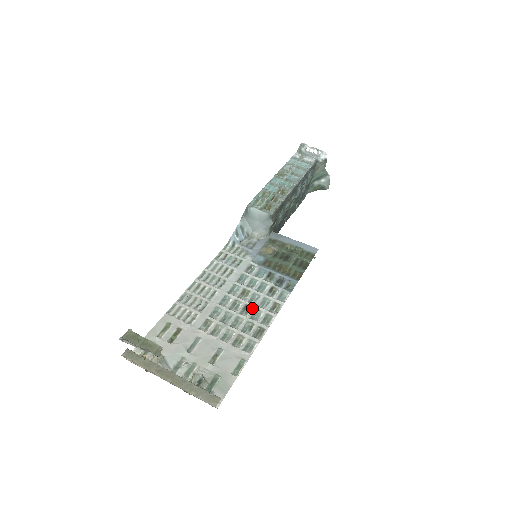
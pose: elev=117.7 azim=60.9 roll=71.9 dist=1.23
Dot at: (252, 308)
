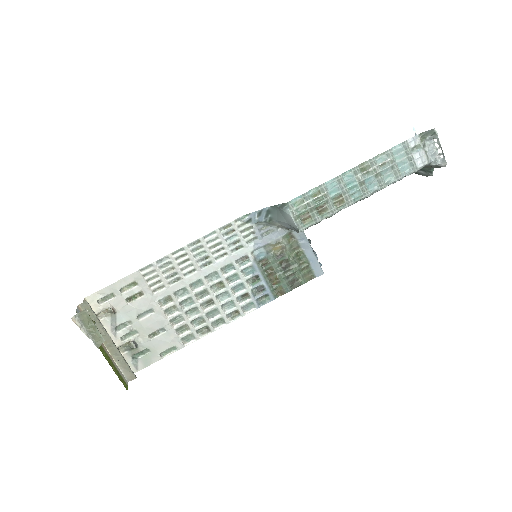
Dot at: (215, 305)
